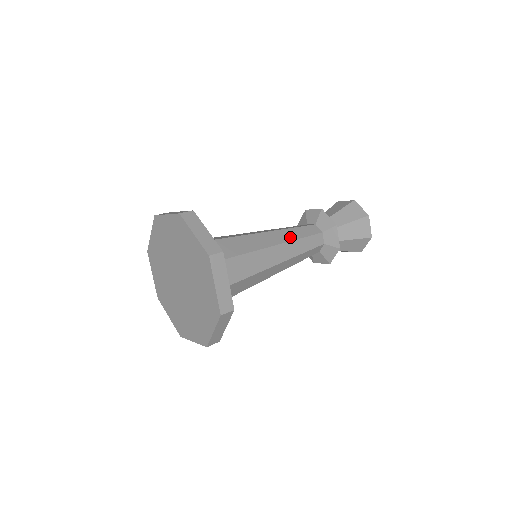
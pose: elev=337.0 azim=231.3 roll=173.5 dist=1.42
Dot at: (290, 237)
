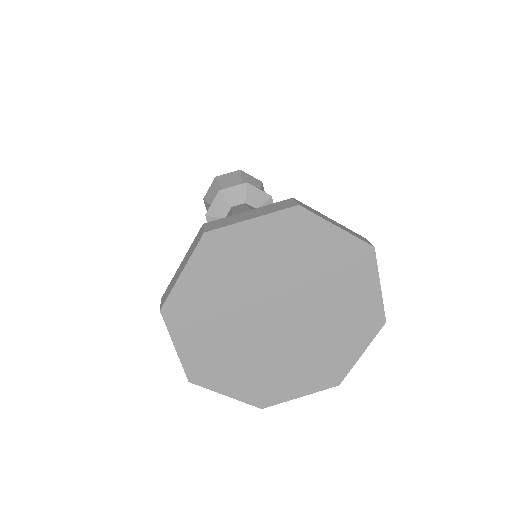
Dot at: occluded
